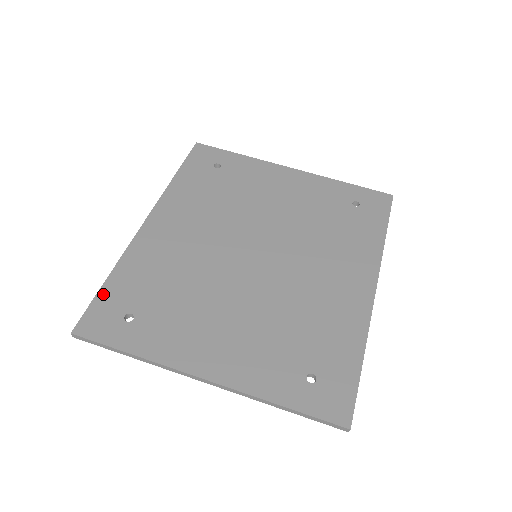
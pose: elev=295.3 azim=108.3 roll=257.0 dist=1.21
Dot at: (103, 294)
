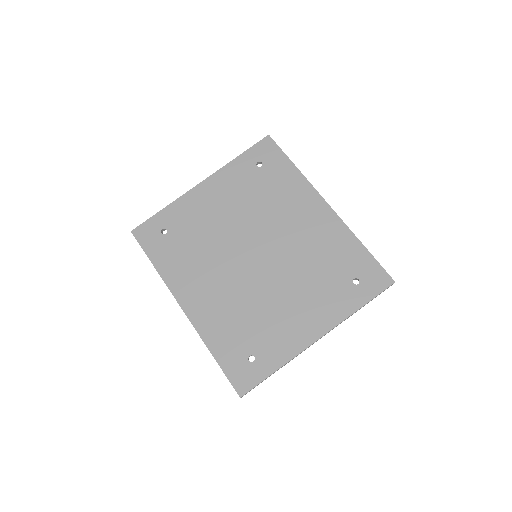
Dot at: (224, 365)
